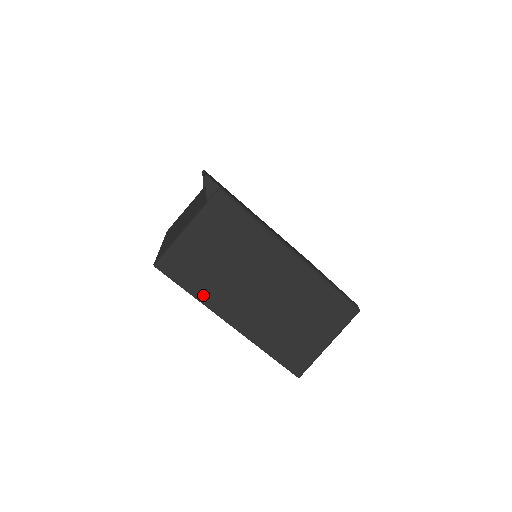
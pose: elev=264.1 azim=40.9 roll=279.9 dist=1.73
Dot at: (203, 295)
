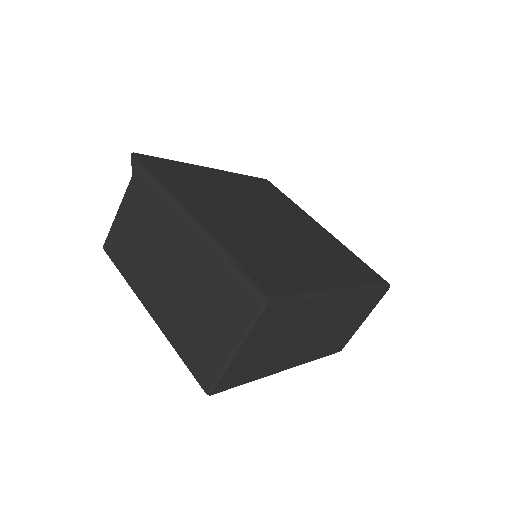
Dot at: (130, 276)
